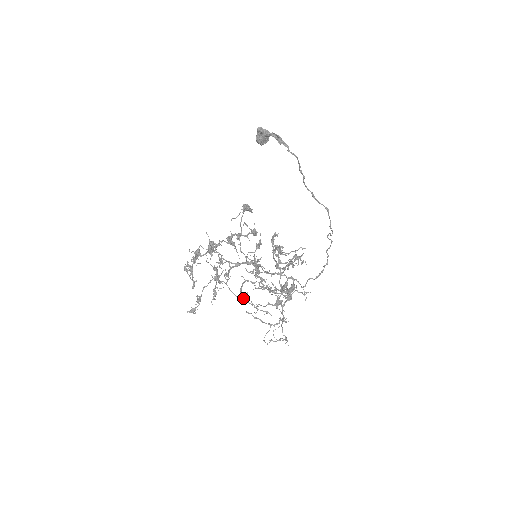
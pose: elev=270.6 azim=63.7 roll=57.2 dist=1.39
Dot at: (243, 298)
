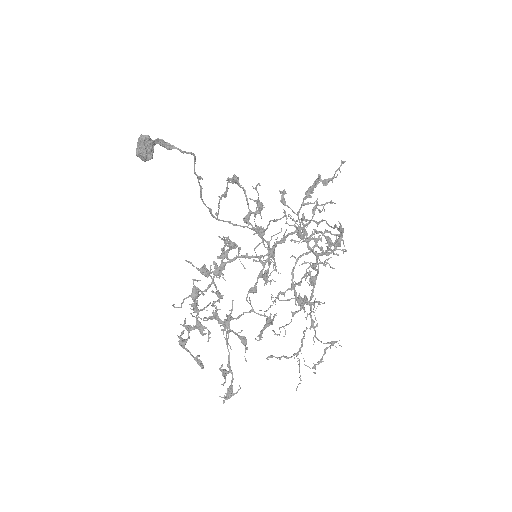
Dot at: (295, 297)
